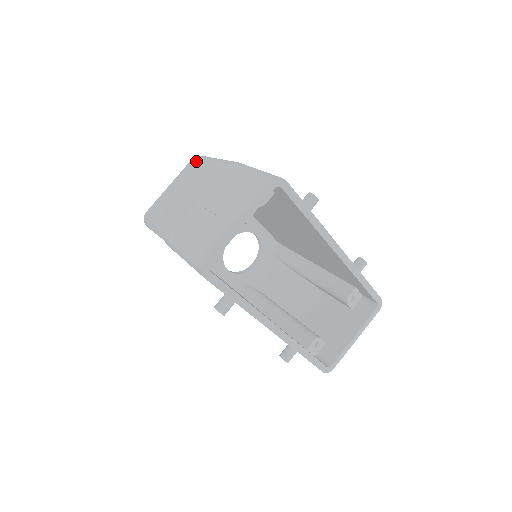
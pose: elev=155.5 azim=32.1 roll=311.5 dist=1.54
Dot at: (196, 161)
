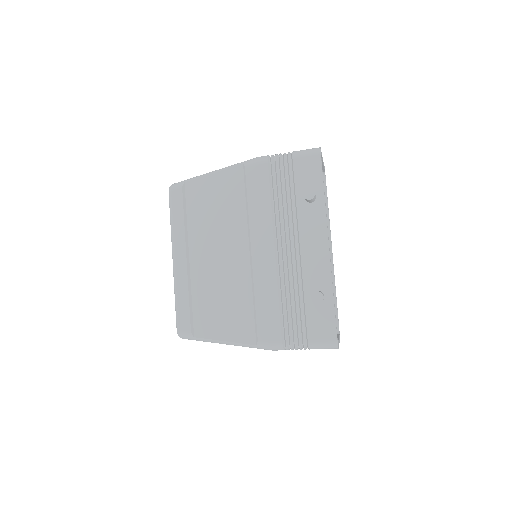
Dot at: occluded
